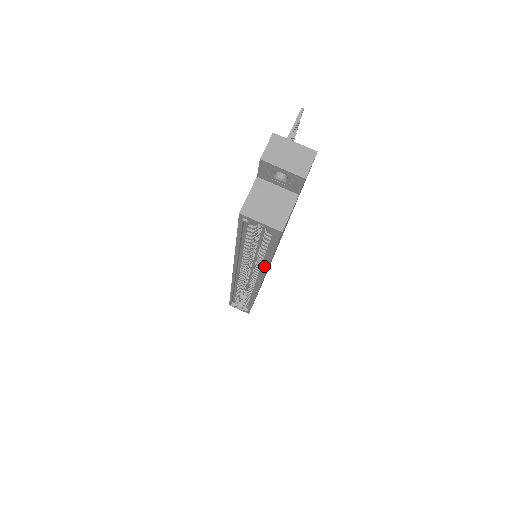
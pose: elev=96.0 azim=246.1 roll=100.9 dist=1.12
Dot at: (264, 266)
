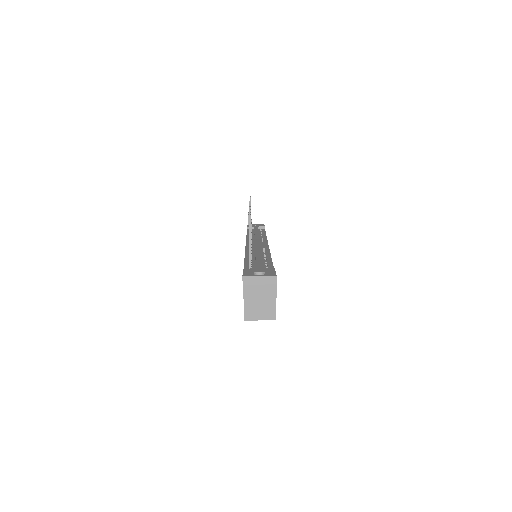
Dot at: occluded
